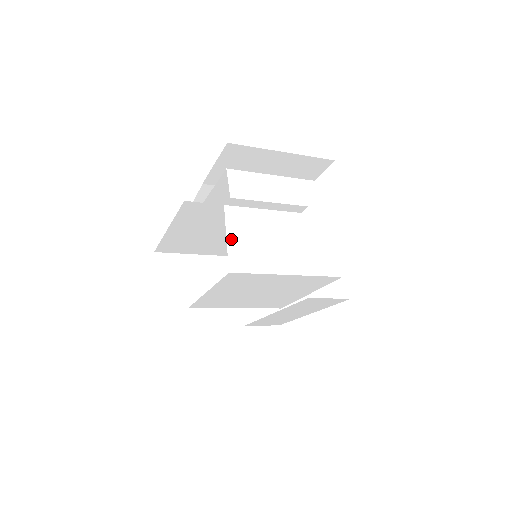
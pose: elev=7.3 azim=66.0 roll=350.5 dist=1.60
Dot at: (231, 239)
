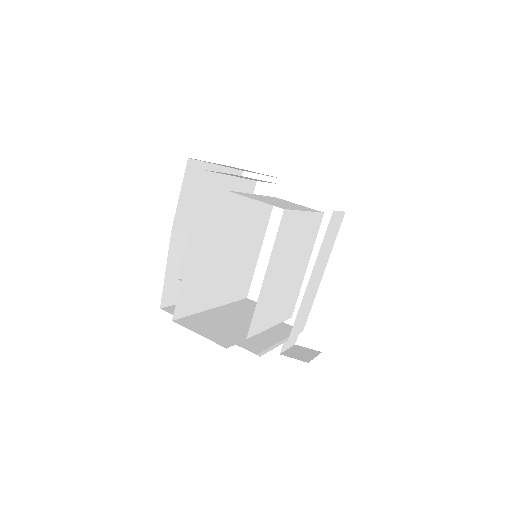
Dot at: occluded
